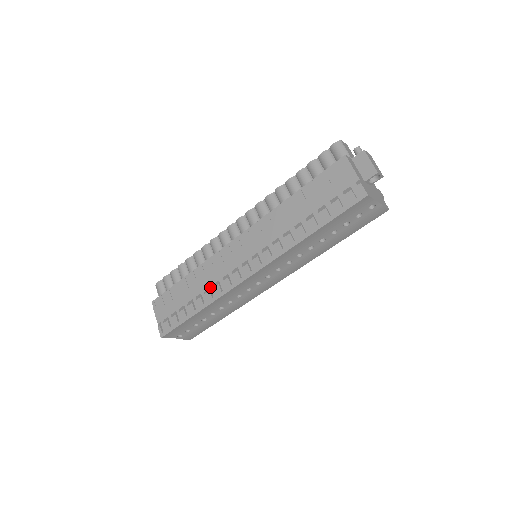
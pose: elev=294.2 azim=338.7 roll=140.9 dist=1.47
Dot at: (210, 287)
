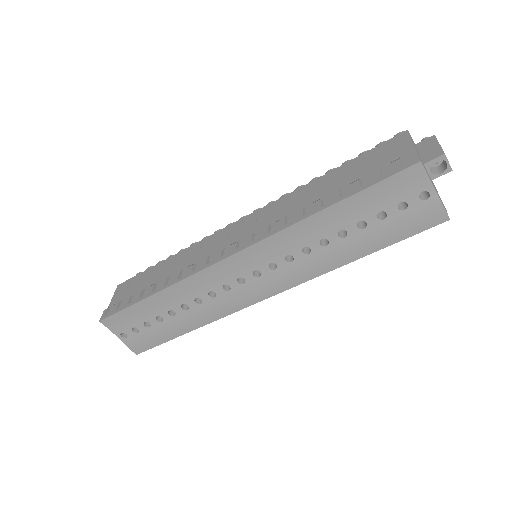
Dot at: (183, 269)
